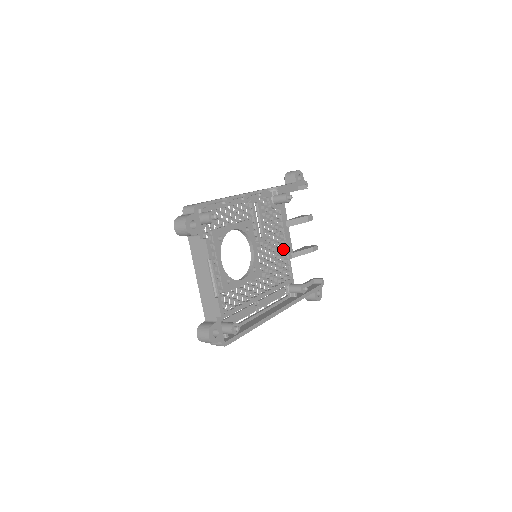
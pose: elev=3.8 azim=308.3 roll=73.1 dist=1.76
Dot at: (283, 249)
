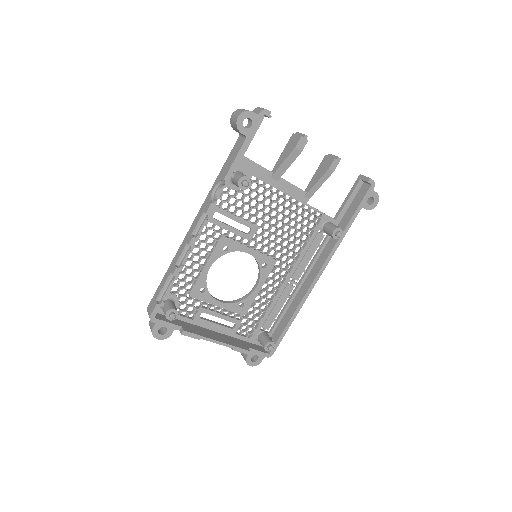
Dot at: (290, 203)
